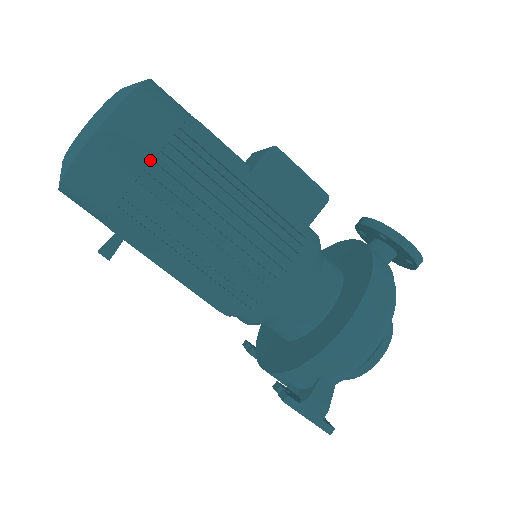
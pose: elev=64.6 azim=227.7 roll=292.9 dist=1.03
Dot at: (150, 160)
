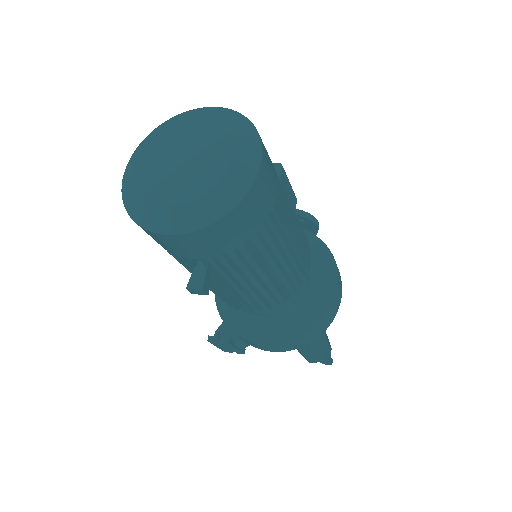
Dot at: (276, 191)
